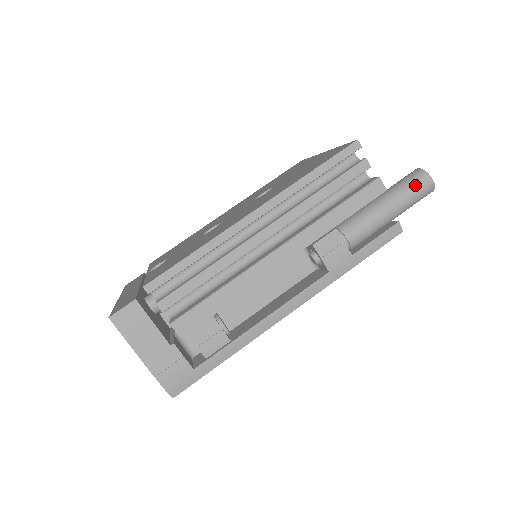
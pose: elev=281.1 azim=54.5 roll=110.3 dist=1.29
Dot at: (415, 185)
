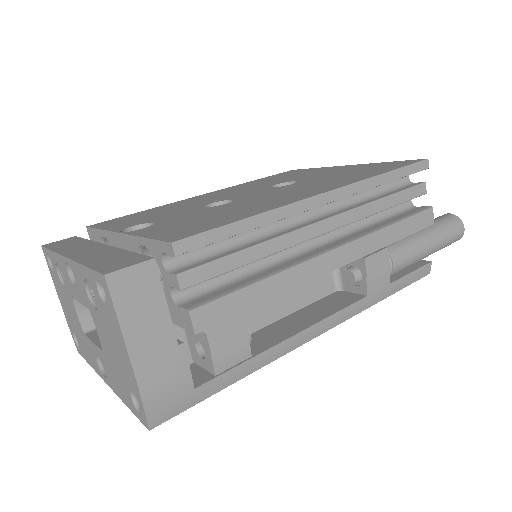
Dot at: (452, 228)
